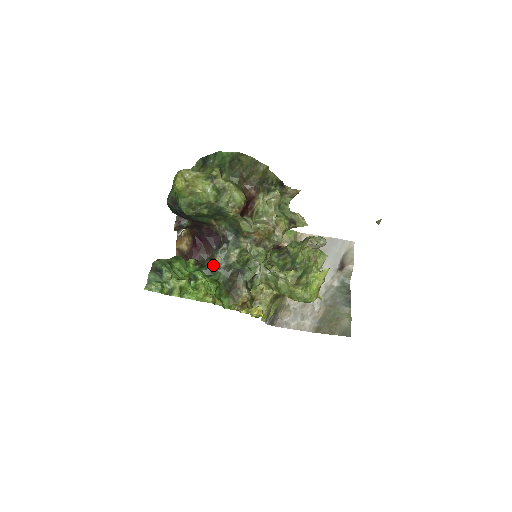
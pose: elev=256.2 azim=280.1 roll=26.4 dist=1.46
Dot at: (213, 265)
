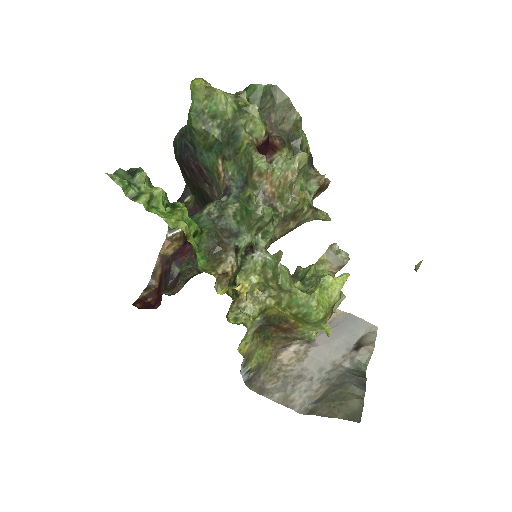
Dot at: (202, 212)
